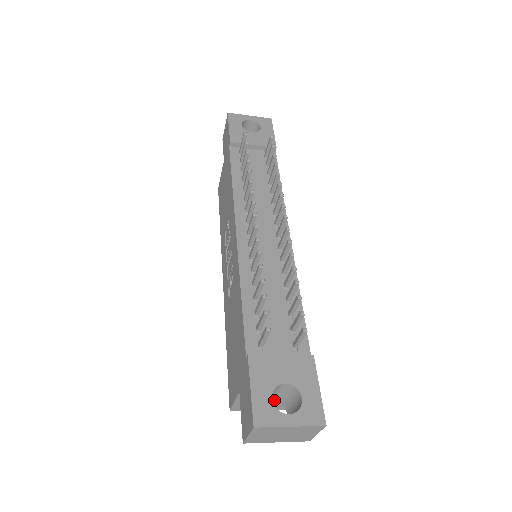
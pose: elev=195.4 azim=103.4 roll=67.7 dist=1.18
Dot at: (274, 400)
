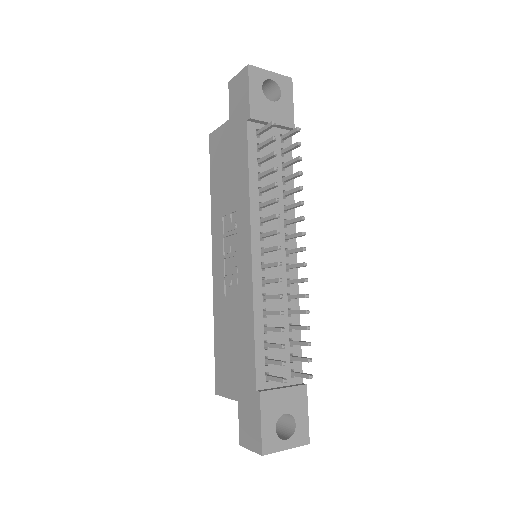
Dot at: occluded
